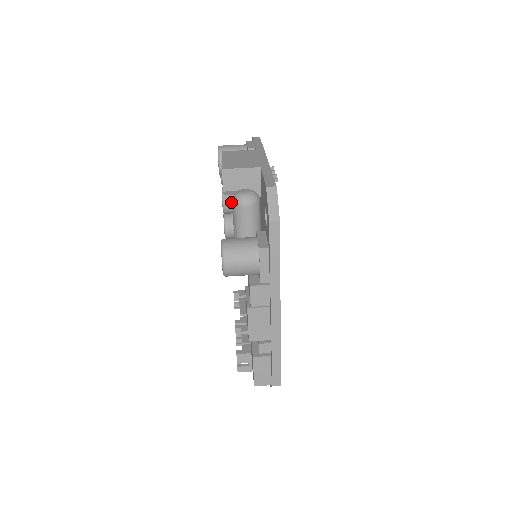
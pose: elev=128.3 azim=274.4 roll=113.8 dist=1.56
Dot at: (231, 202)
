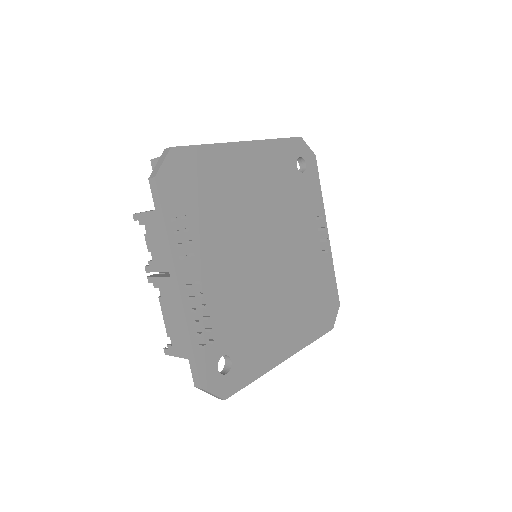
Dot at: occluded
